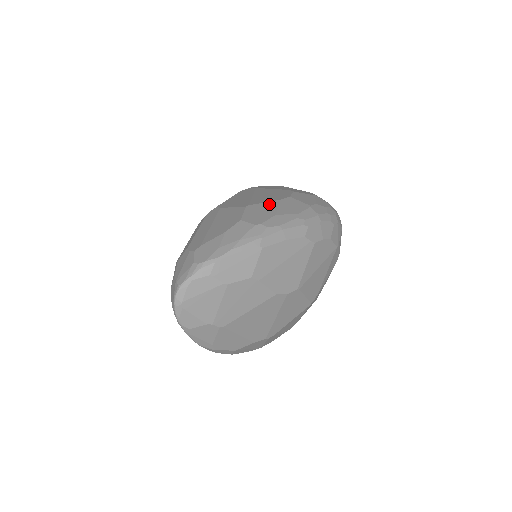
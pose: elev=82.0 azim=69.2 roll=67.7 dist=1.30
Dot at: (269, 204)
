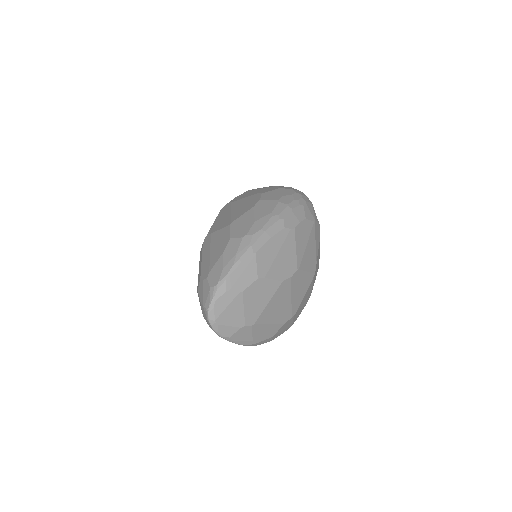
Dot at: (246, 215)
